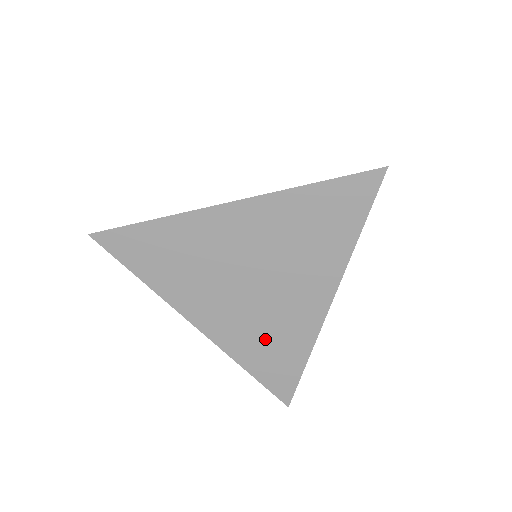
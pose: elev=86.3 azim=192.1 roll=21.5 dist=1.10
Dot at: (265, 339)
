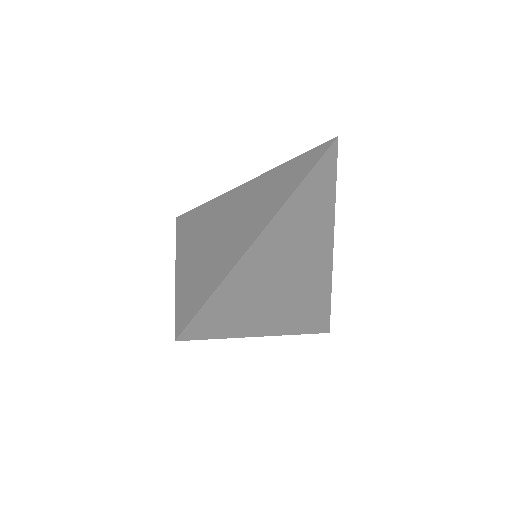
Dot at: (307, 303)
